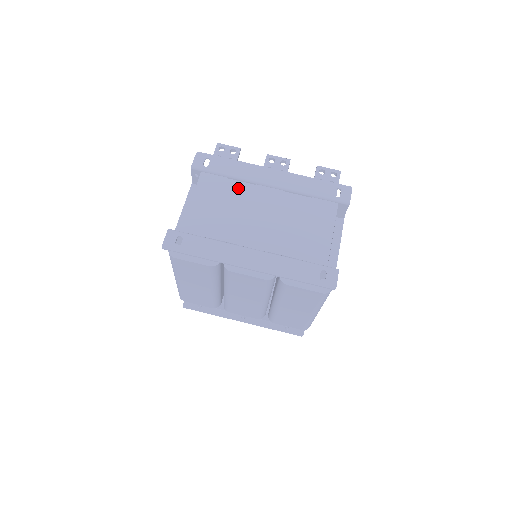
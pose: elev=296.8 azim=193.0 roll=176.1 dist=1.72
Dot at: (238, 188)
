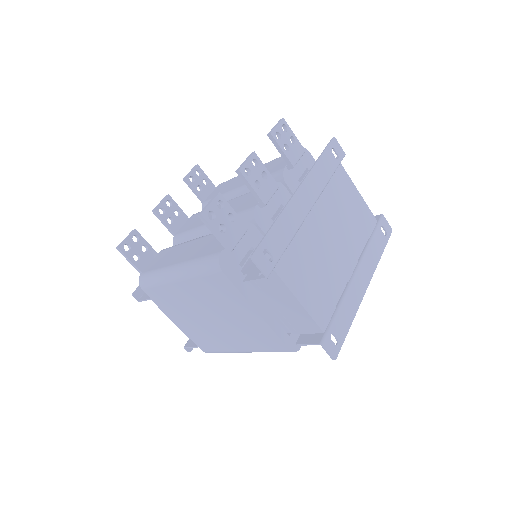
Dot at: (302, 242)
